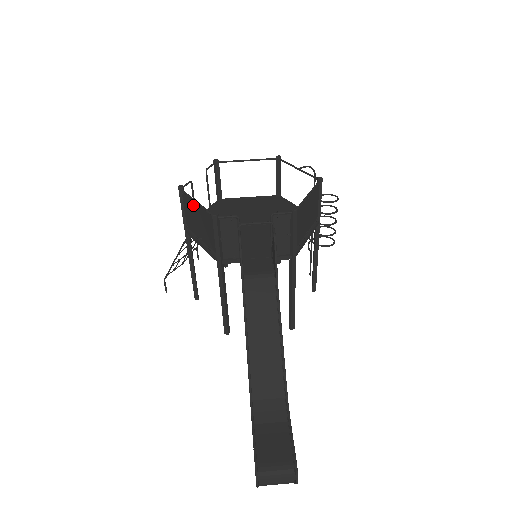
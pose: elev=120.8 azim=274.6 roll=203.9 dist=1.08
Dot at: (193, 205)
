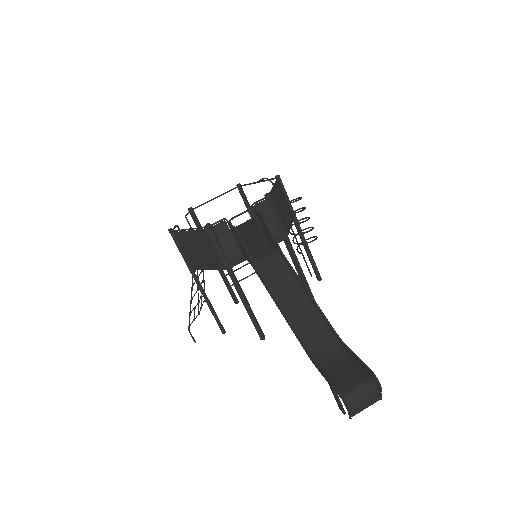
Dot at: (186, 235)
